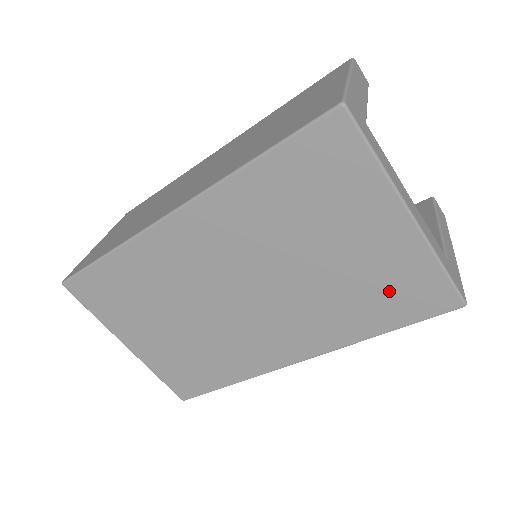
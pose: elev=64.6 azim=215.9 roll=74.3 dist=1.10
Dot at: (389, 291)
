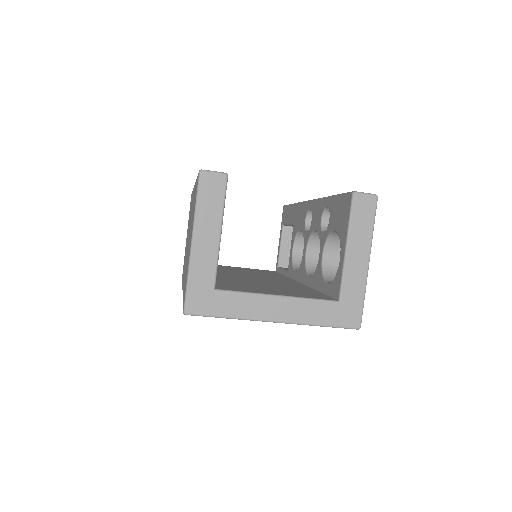
Dot at: occluded
